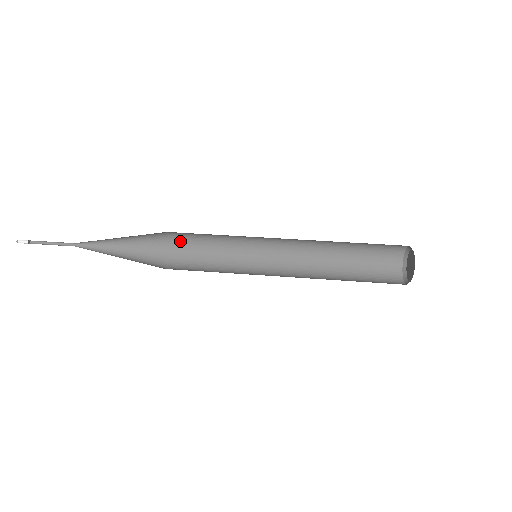
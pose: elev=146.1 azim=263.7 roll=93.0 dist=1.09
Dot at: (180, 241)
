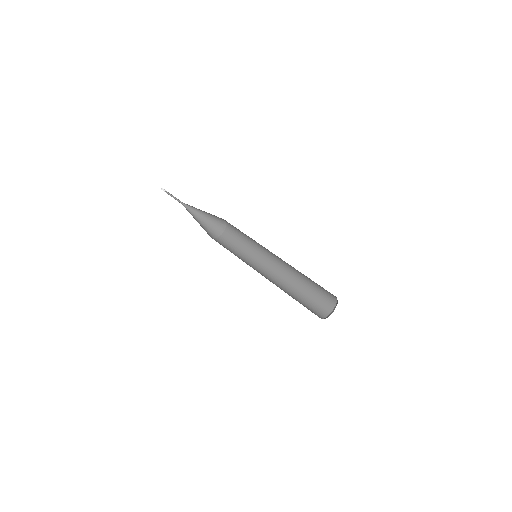
Dot at: (230, 230)
